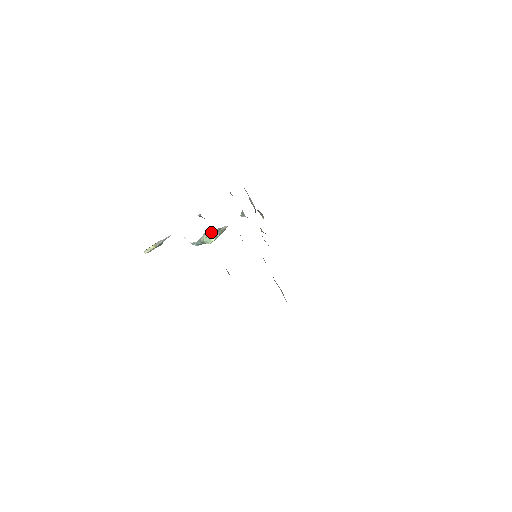
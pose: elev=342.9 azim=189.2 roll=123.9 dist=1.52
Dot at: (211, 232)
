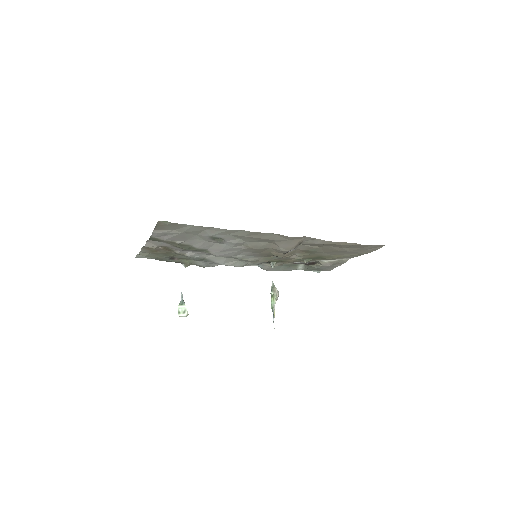
Dot at: occluded
